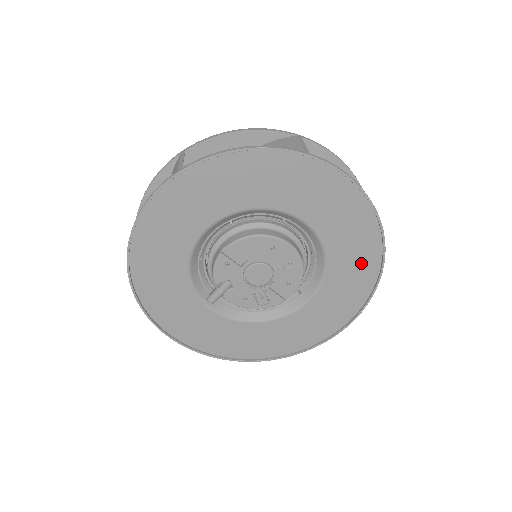
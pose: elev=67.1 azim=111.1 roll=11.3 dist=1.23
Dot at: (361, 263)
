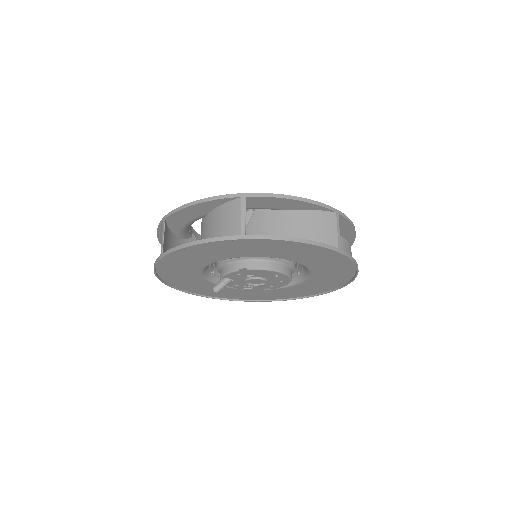
Dot at: (326, 285)
